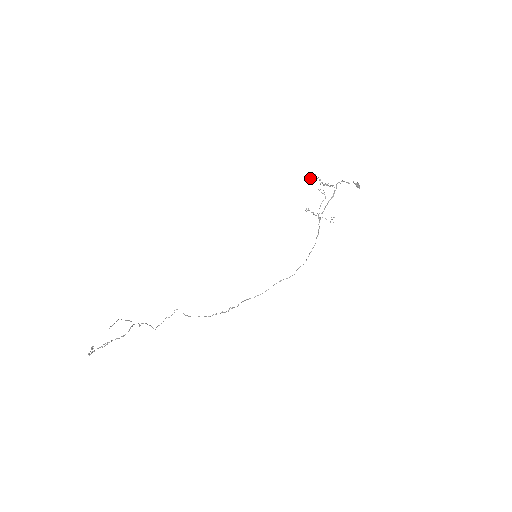
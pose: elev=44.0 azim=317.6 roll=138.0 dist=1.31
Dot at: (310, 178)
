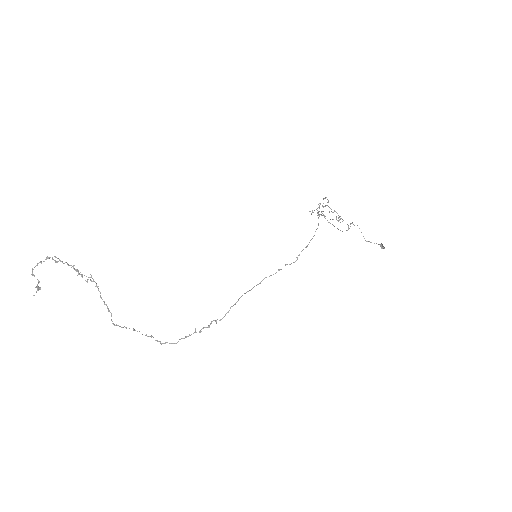
Dot at: occluded
